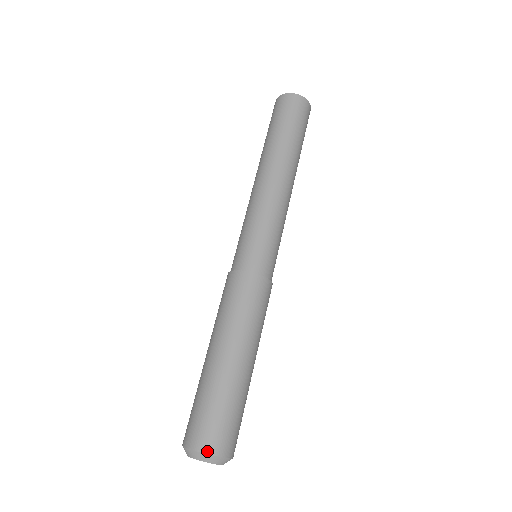
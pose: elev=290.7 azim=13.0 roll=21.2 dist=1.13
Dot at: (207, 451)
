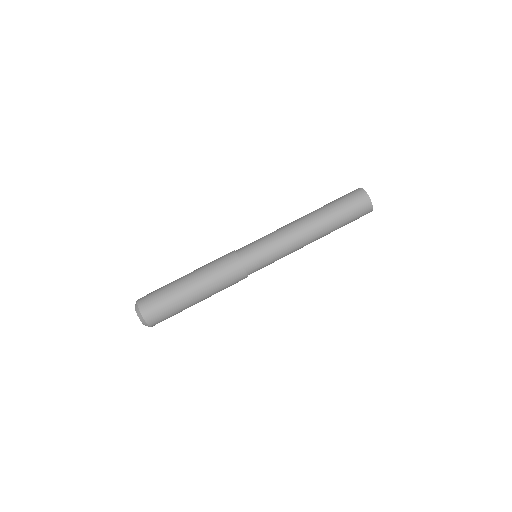
Dot at: (138, 301)
